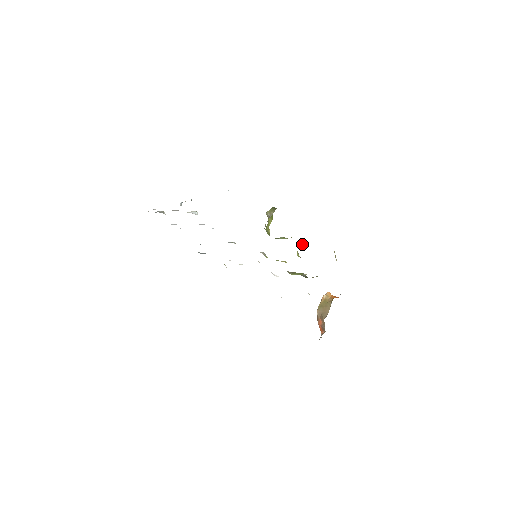
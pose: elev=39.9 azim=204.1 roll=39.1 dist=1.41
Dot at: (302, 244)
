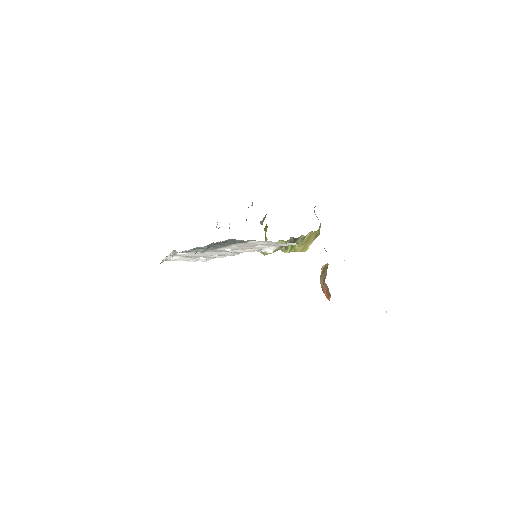
Dot at: occluded
